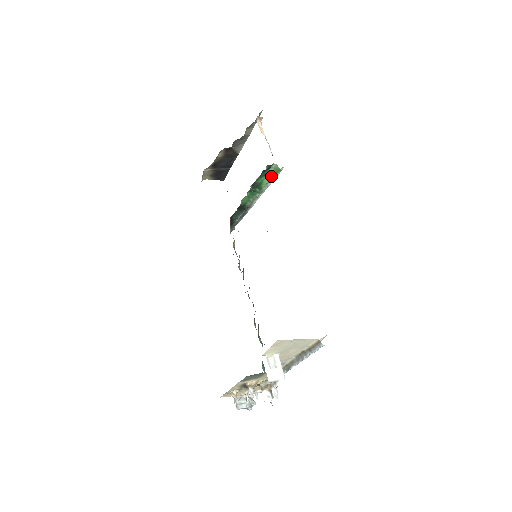
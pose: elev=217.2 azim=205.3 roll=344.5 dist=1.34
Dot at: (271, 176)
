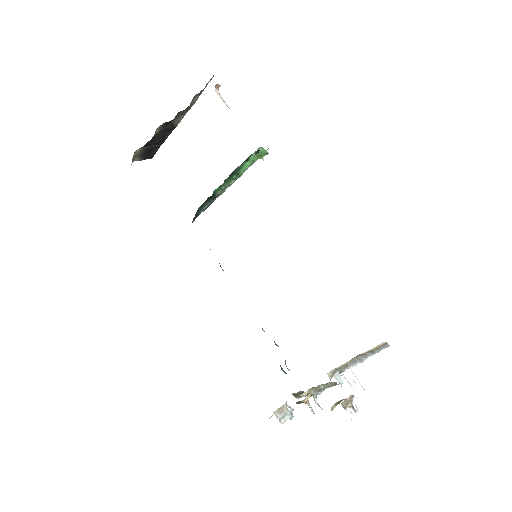
Dot at: (252, 160)
